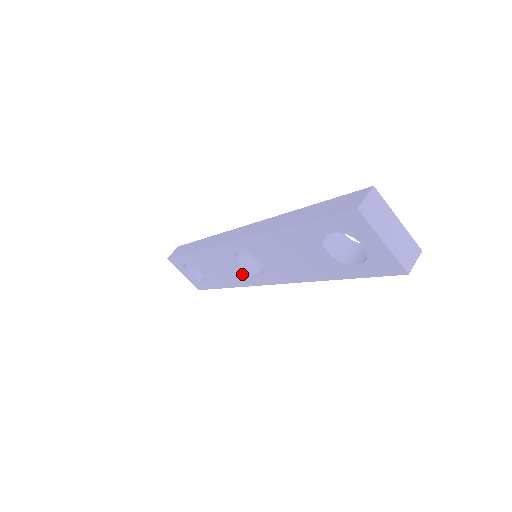
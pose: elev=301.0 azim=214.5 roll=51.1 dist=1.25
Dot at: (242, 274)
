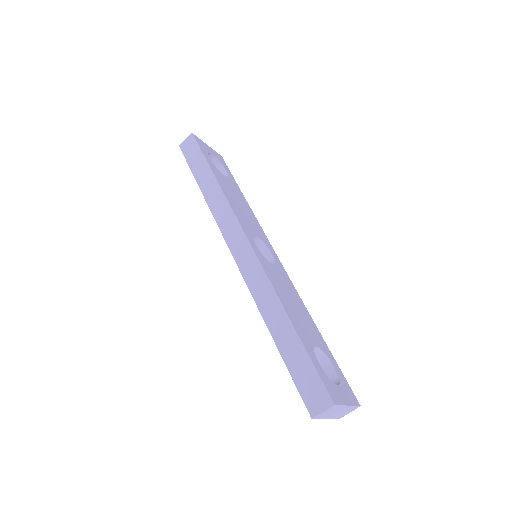
Dot at: occluded
